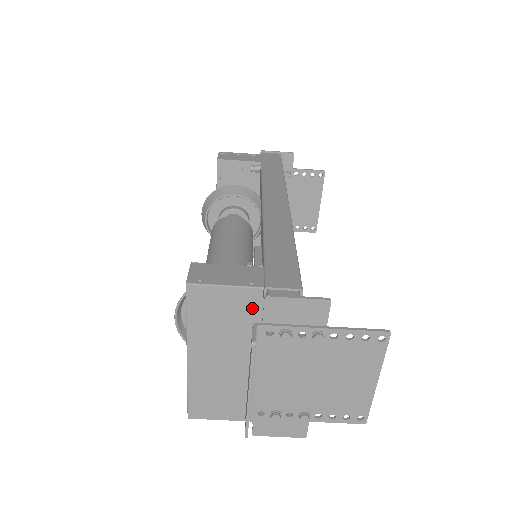
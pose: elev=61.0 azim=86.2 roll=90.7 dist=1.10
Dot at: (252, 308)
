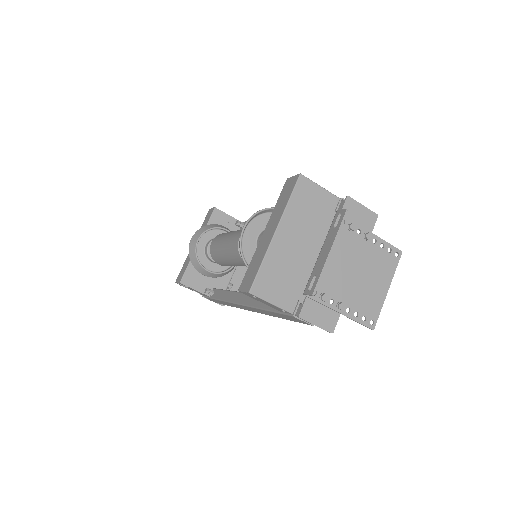
Dot at: (329, 209)
